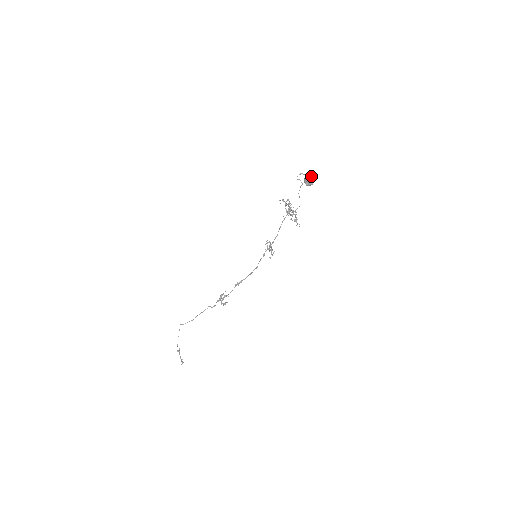
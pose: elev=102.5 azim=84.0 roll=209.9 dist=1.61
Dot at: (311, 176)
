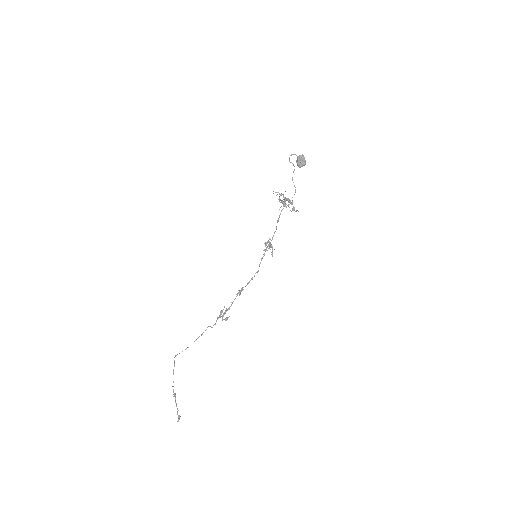
Dot at: (303, 156)
